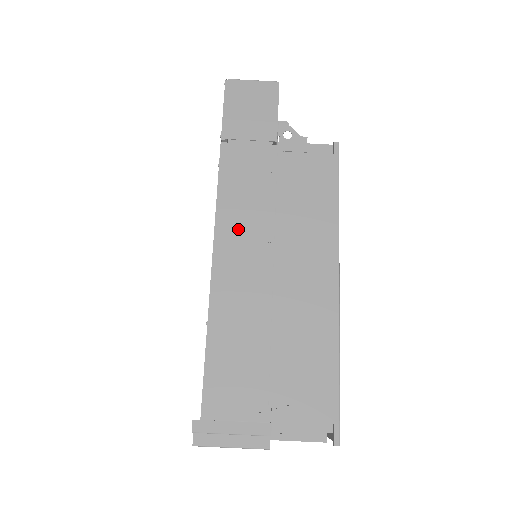
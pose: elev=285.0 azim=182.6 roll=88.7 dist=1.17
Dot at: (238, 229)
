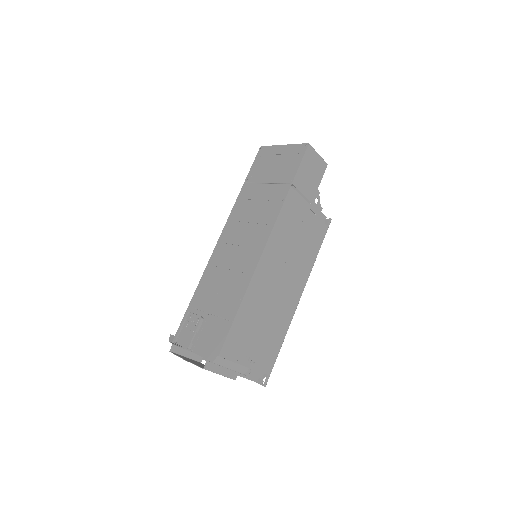
Dot at: (277, 248)
